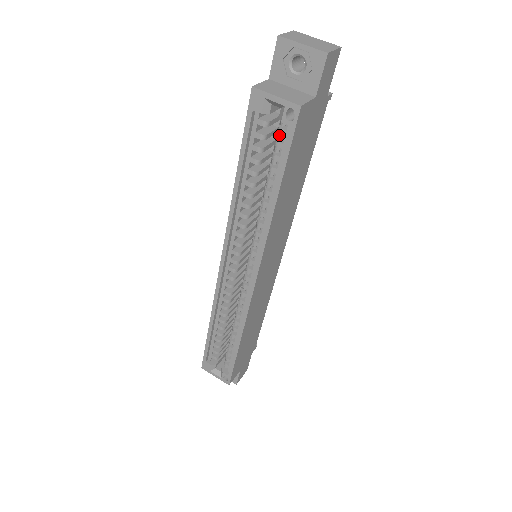
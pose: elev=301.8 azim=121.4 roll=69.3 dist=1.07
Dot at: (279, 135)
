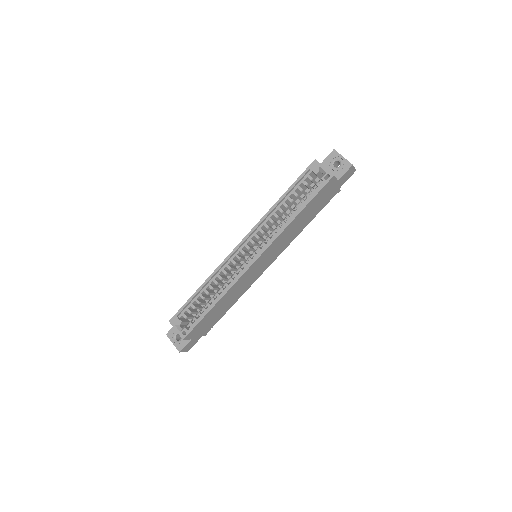
Dot at: (315, 186)
